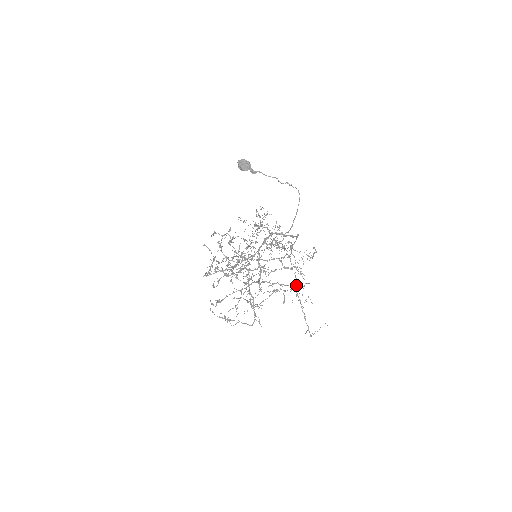
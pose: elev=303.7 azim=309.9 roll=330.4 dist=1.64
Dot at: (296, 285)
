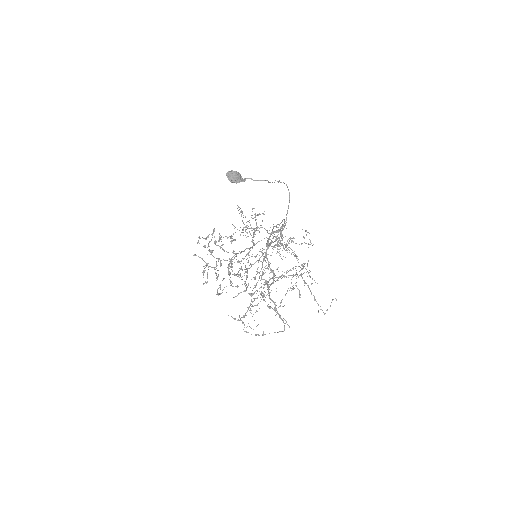
Dot at: (301, 273)
